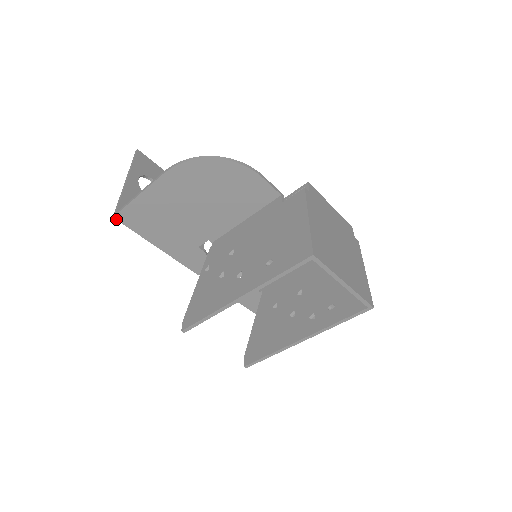
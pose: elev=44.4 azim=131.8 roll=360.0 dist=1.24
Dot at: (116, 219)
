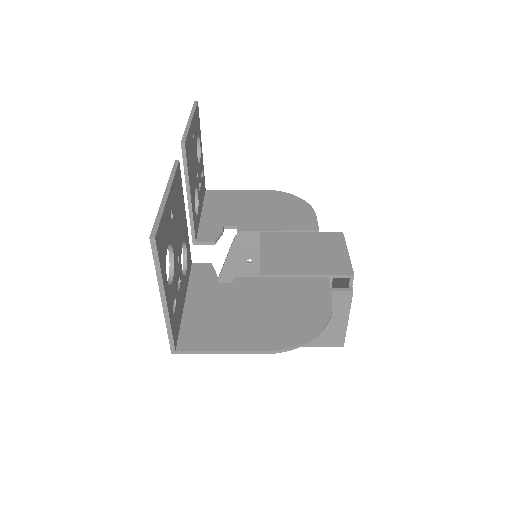
Dot at: (172, 351)
